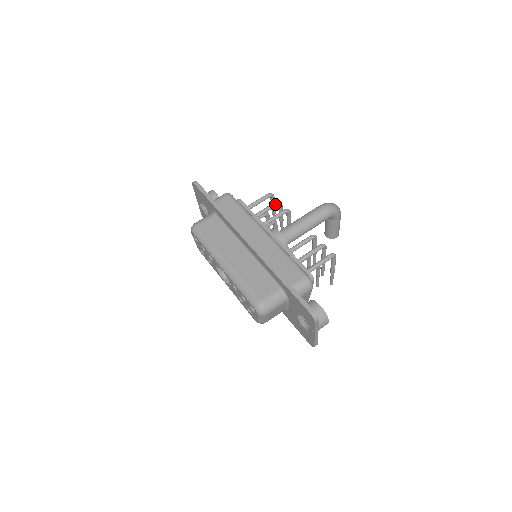
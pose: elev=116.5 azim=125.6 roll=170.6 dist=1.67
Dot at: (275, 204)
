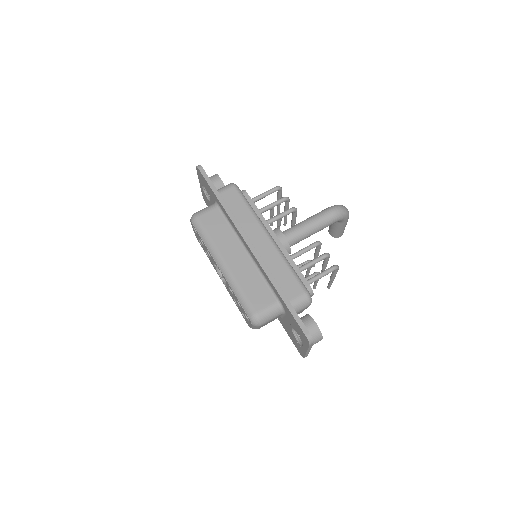
Dot at: (282, 200)
